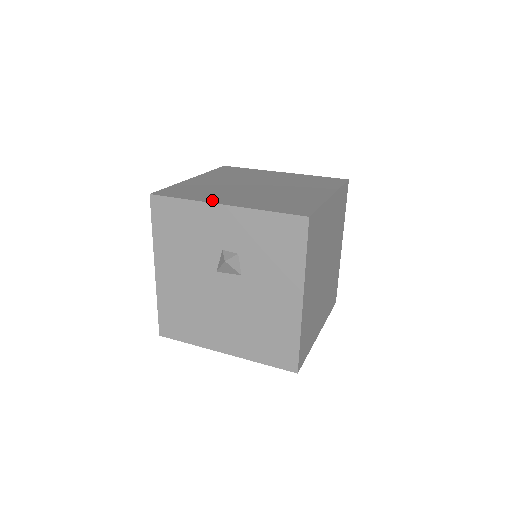
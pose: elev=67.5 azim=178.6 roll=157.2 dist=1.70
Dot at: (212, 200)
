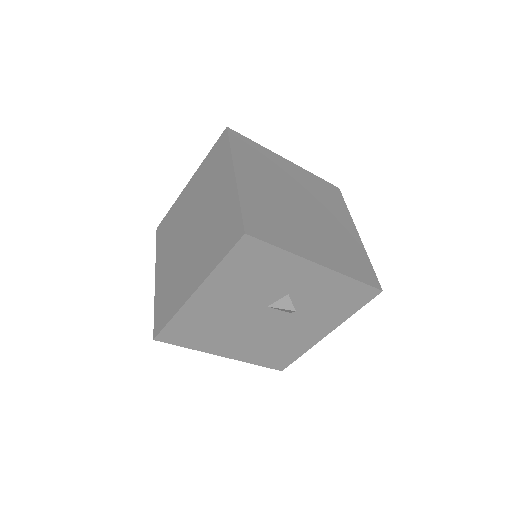
Dot at: (306, 253)
